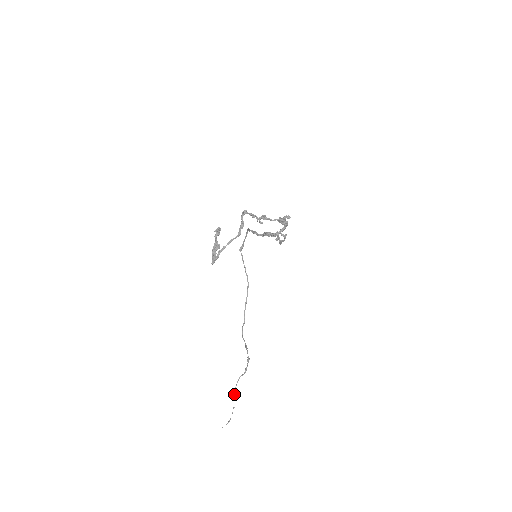
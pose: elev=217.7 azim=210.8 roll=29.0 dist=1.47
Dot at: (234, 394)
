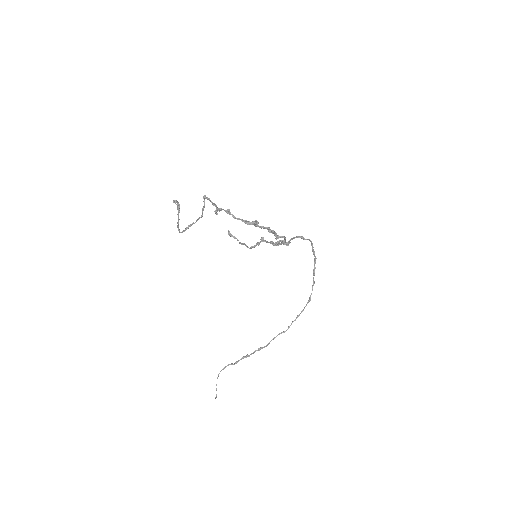
Dot at: occluded
